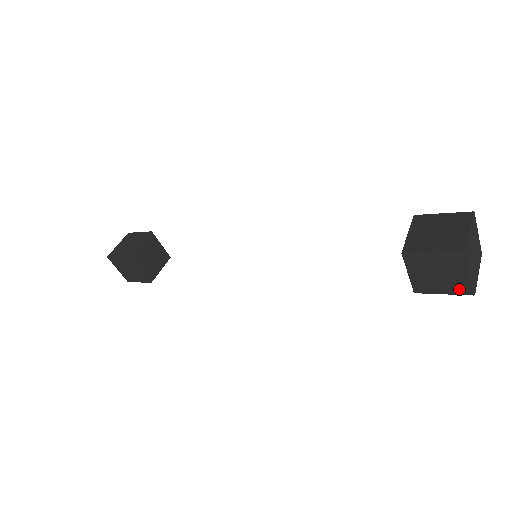
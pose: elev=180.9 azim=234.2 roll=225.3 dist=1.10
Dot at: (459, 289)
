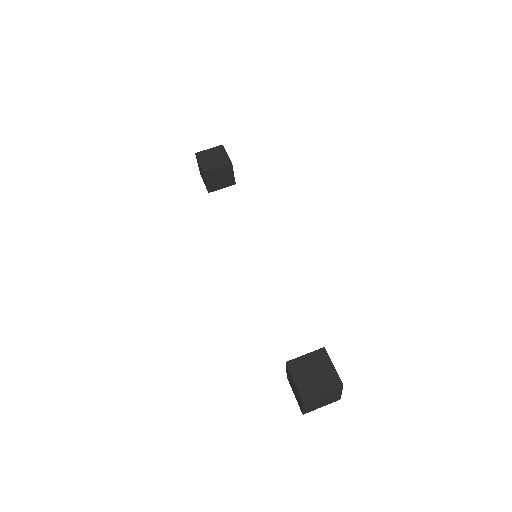
Dot at: occluded
